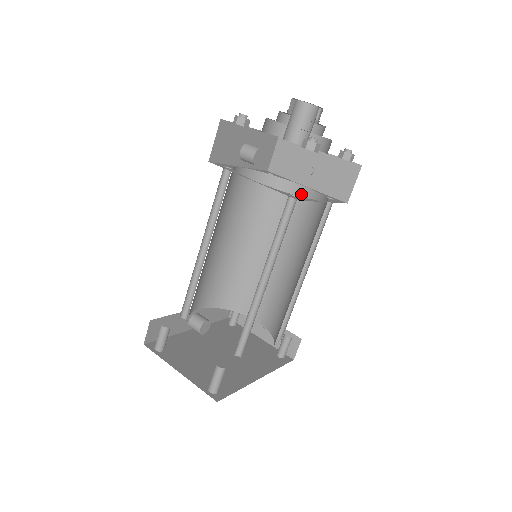
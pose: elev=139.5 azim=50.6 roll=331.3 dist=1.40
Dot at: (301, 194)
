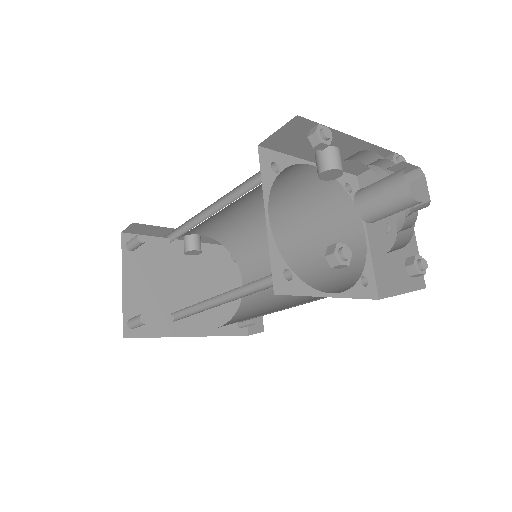
Dot at: (356, 238)
